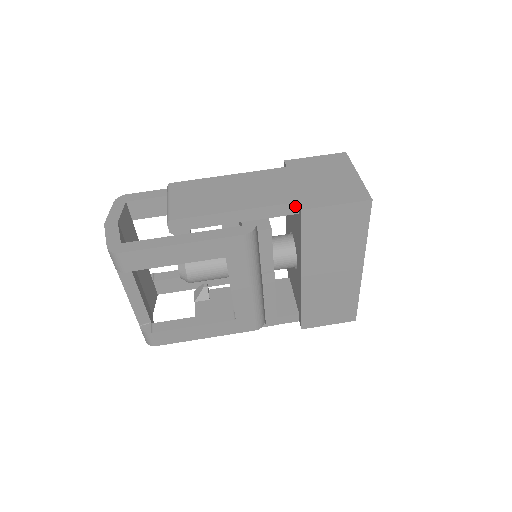
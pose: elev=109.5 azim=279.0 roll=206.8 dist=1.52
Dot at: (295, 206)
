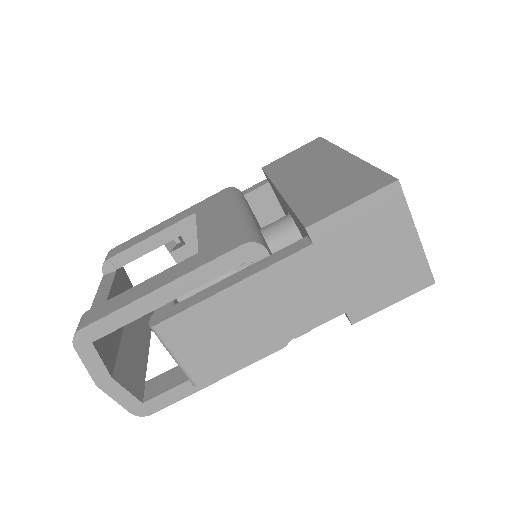
Dot at: (339, 311)
